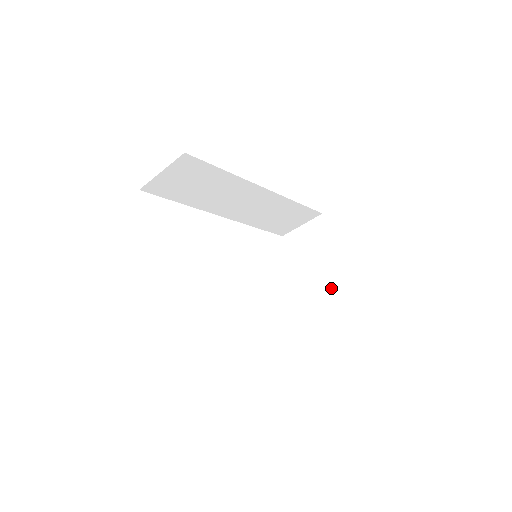
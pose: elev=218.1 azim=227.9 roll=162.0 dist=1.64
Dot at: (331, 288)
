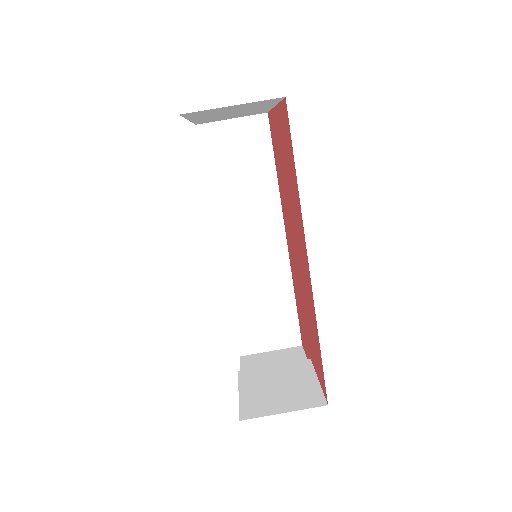
Dot at: (304, 383)
